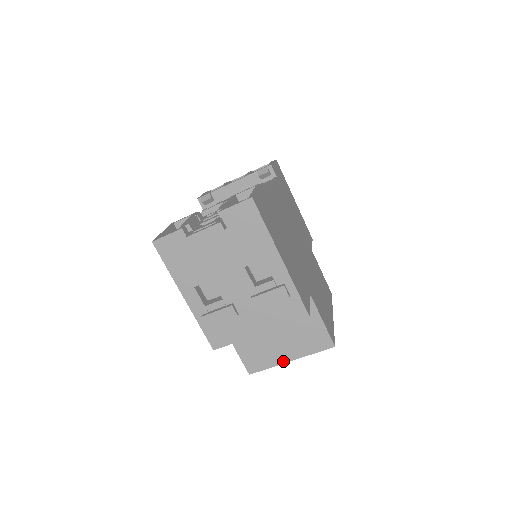
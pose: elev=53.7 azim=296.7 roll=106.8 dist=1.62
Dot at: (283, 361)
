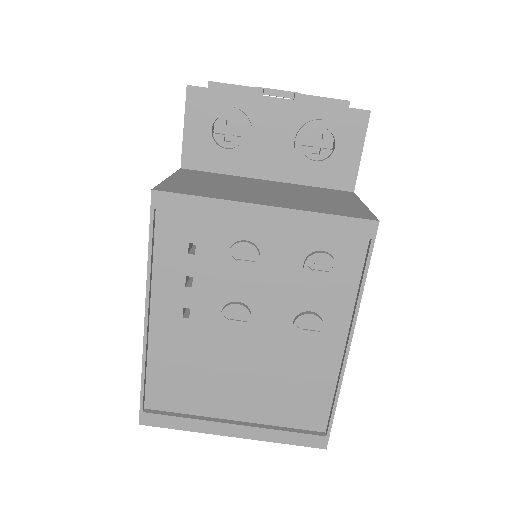
Dot at: (248, 202)
